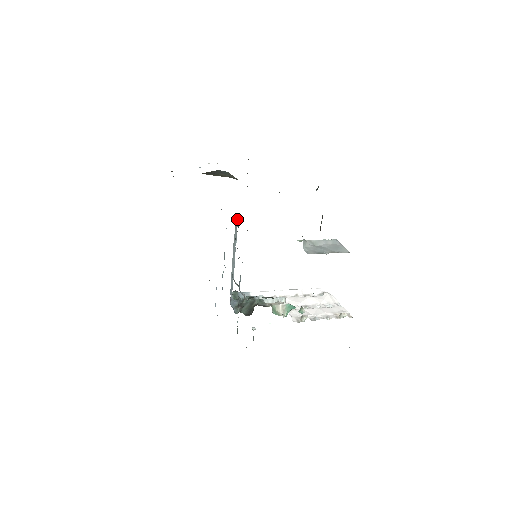
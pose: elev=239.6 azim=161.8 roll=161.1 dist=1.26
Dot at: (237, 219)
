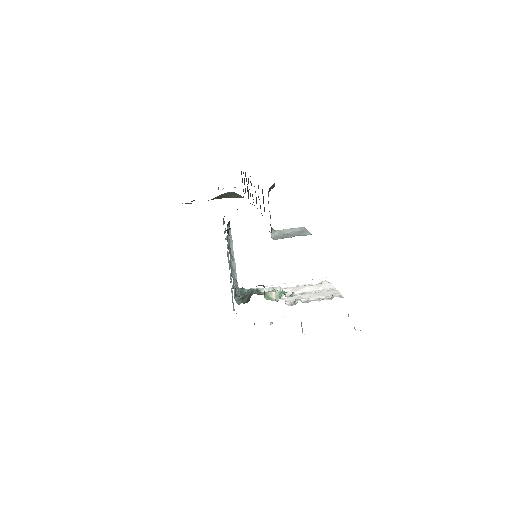
Dot at: (229, 225)
